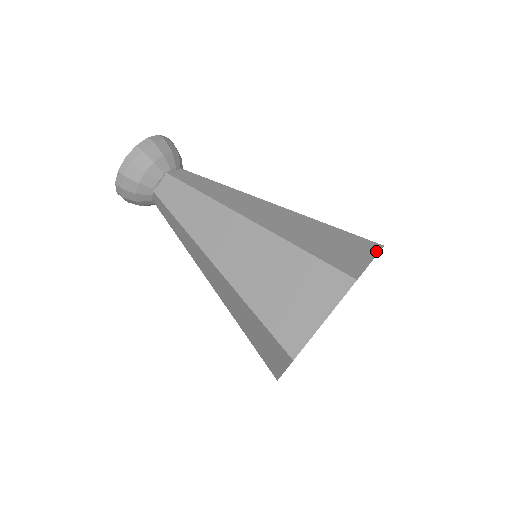
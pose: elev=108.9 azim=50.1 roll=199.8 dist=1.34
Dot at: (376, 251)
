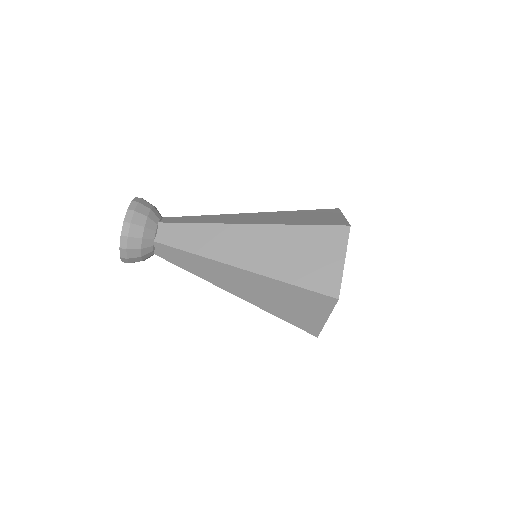
Dot at: (339, 212)
